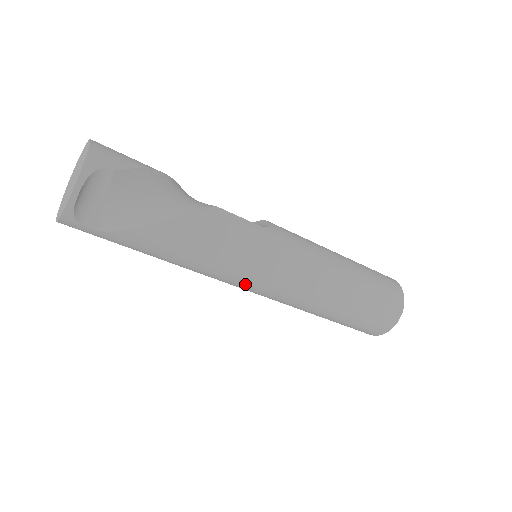
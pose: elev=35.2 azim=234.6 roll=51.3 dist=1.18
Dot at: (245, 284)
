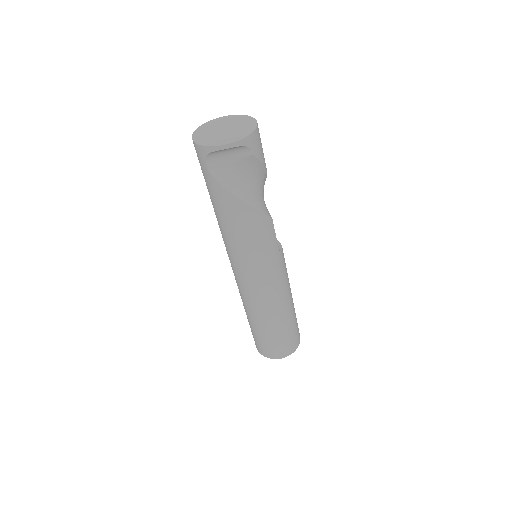
Dot at: (238, 267)
